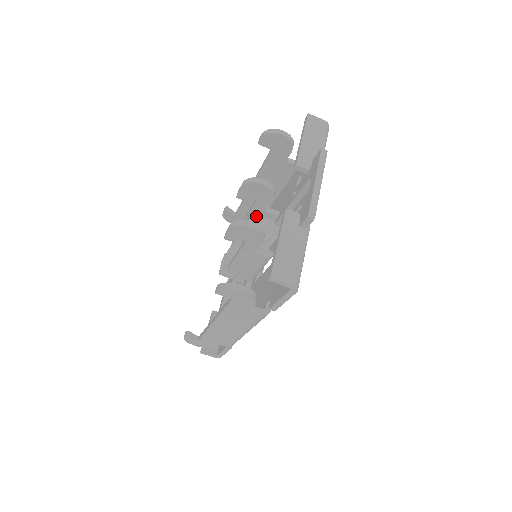
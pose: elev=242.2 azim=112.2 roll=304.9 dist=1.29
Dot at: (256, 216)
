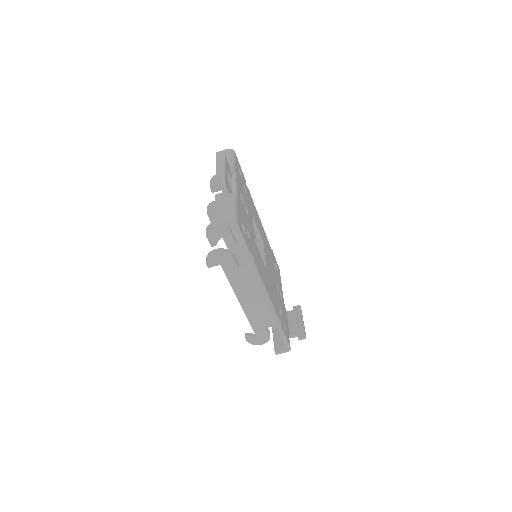
Dot at: (231, 228)
